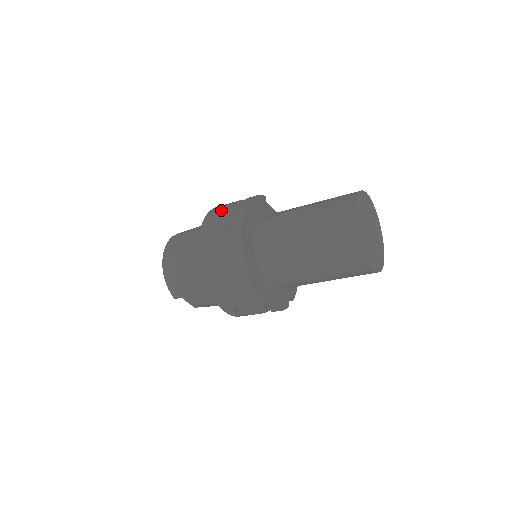
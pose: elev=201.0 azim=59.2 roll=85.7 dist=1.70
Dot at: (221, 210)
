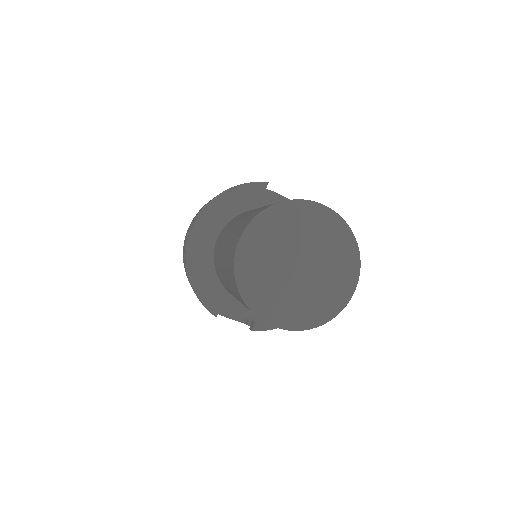
Dot at: occluded
